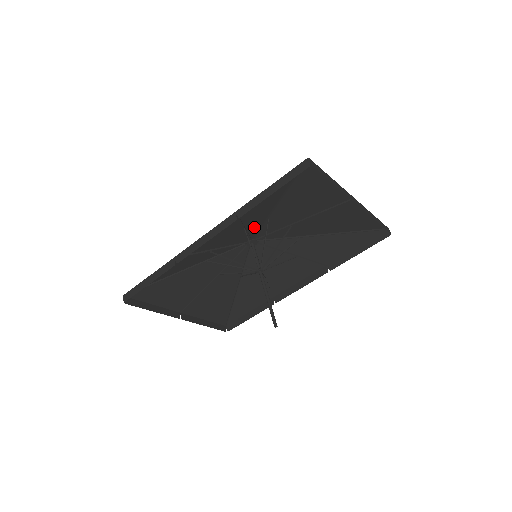
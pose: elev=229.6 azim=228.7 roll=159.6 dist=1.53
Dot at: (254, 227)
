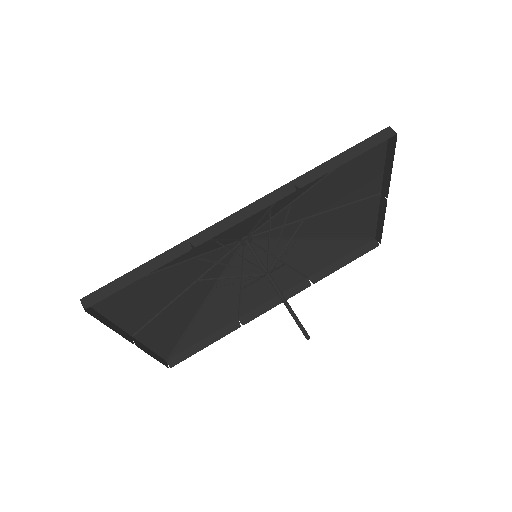
Dot at: (267, 216)
